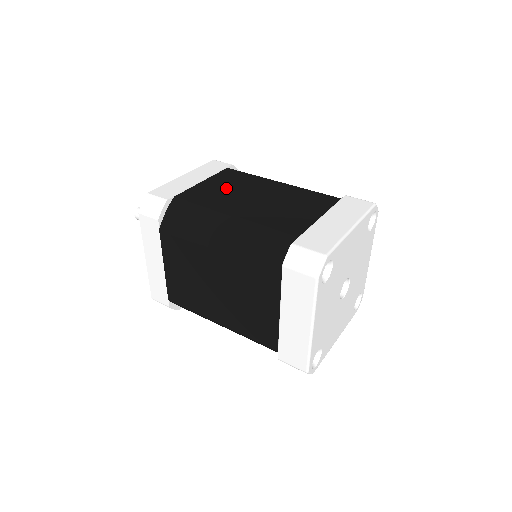
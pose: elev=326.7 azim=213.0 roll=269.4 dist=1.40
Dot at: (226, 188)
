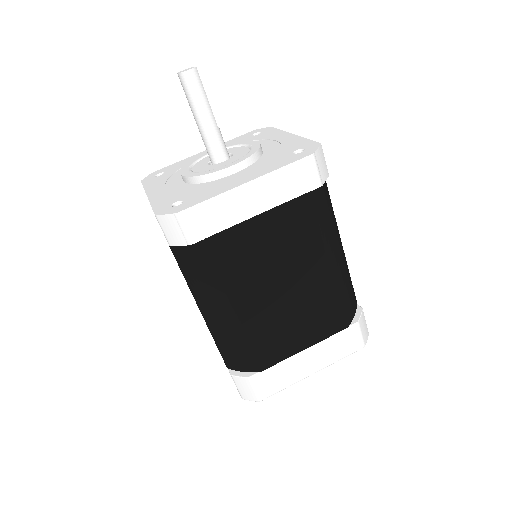
Dot at: (270, 250)
